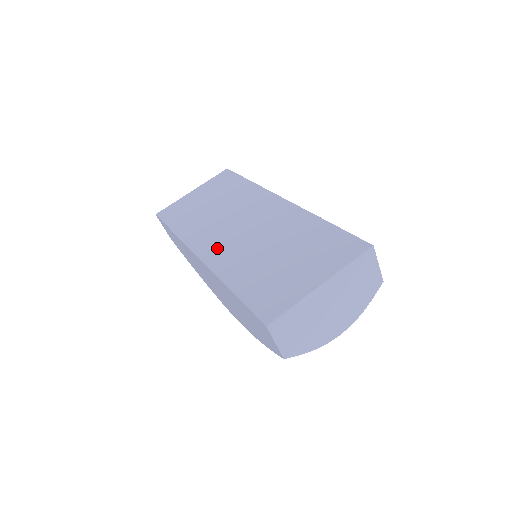
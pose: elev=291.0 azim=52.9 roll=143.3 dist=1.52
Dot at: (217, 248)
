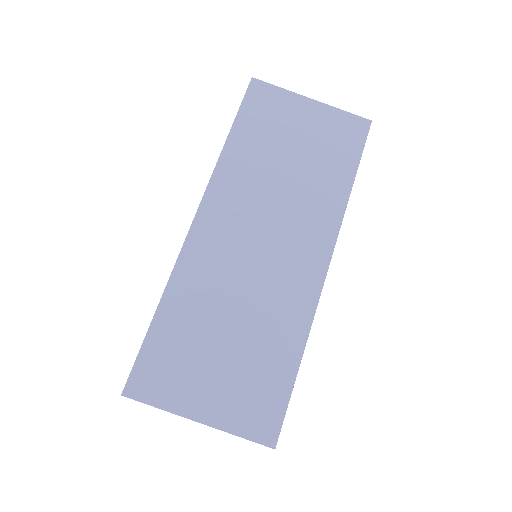
Dot at: (216, 235)
